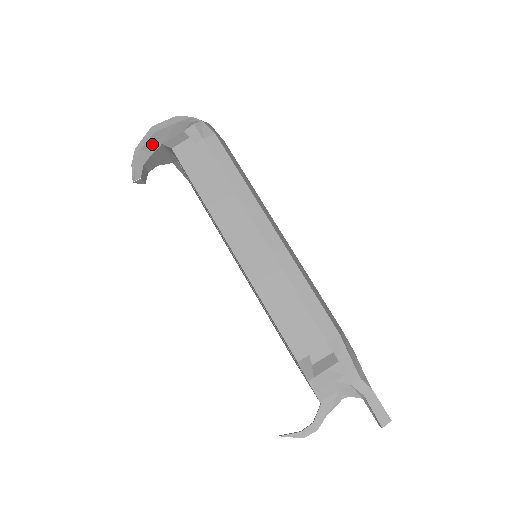
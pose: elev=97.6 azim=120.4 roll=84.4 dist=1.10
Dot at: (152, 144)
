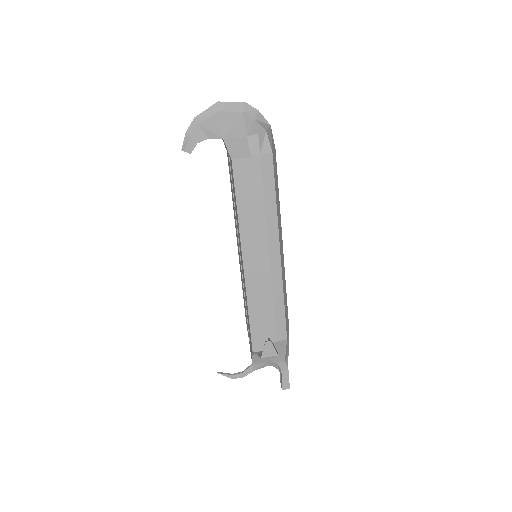
Dot at: (213, 128)
